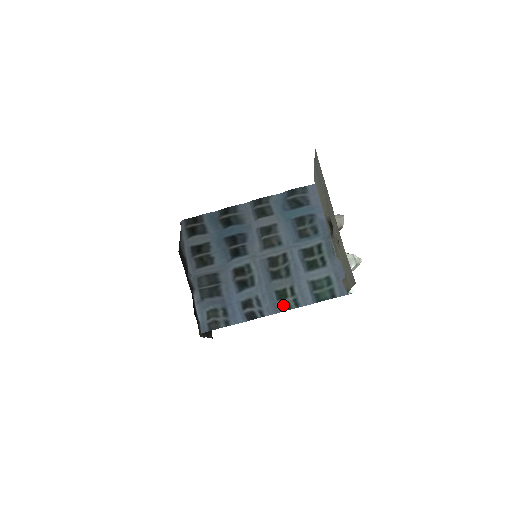
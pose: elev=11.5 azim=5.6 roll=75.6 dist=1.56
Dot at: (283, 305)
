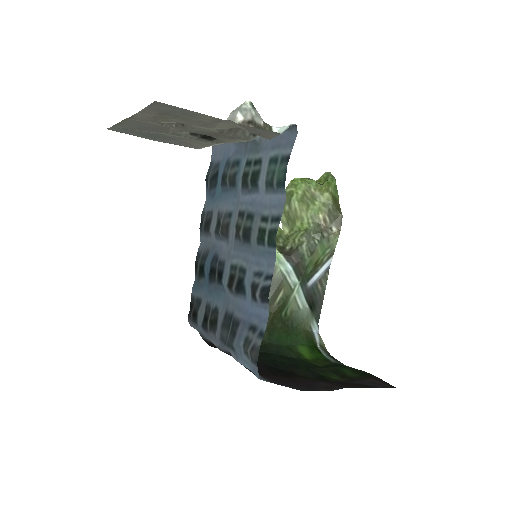
Dot at: (269, 240)
